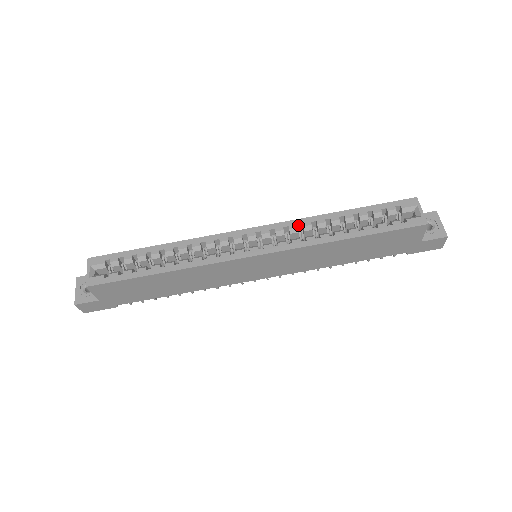
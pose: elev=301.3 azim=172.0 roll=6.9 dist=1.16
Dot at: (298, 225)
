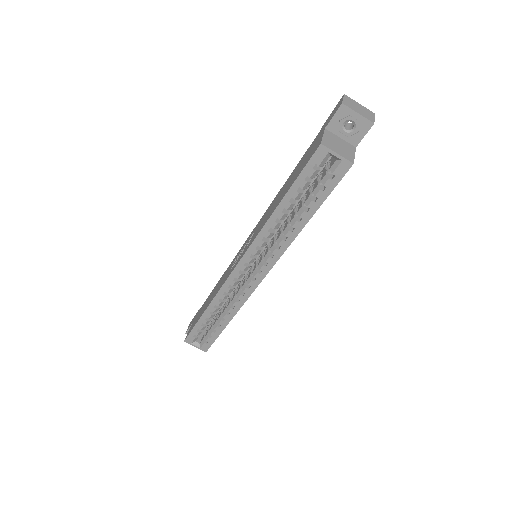
Dot at: (262, 239)
